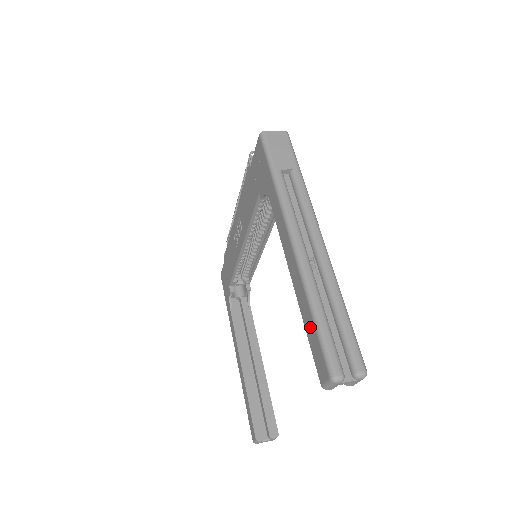
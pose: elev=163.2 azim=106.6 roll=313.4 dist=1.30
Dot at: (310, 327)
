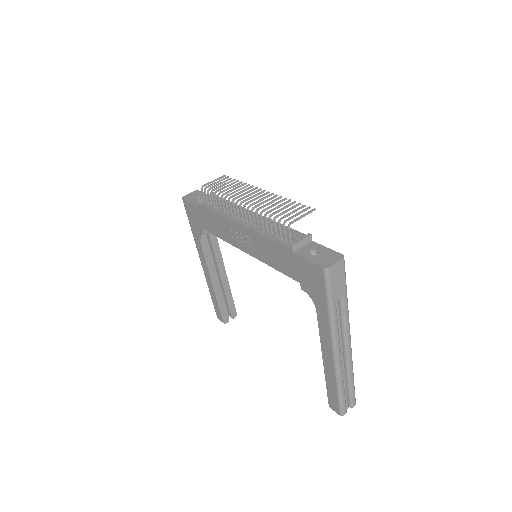
Dot at: (332, 391)
